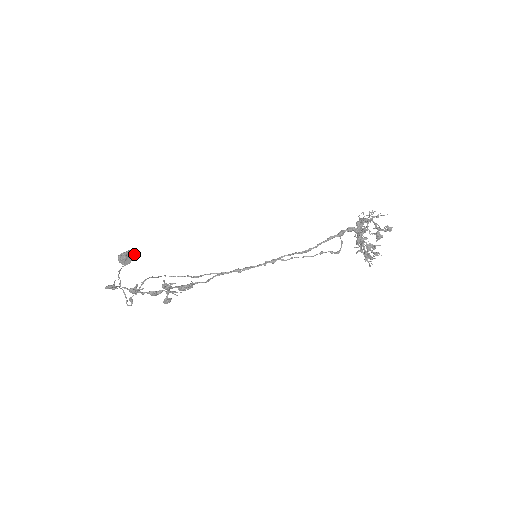
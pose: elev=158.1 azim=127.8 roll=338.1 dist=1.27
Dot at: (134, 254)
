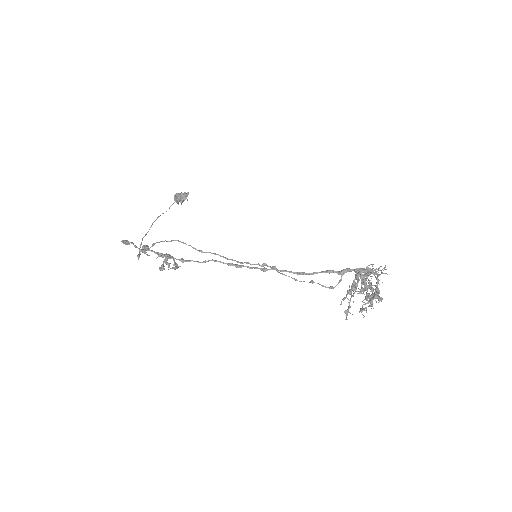
Dot at: (186, 198)
